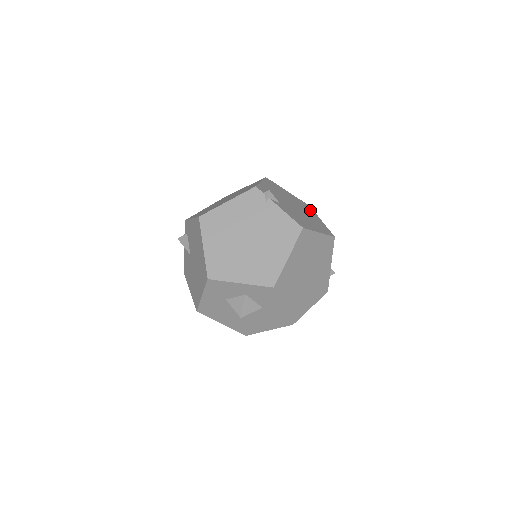
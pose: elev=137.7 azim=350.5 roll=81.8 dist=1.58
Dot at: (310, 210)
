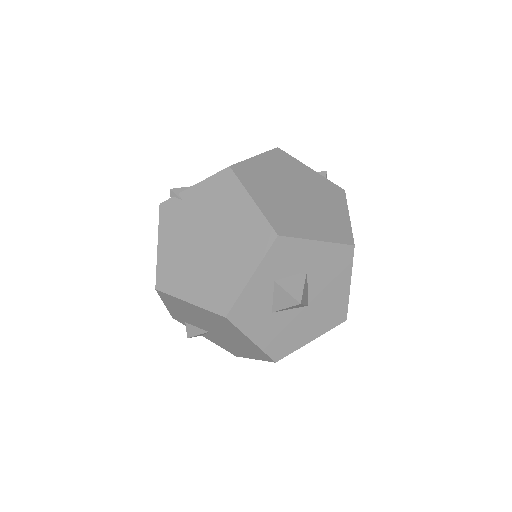
Dot at: occluded
